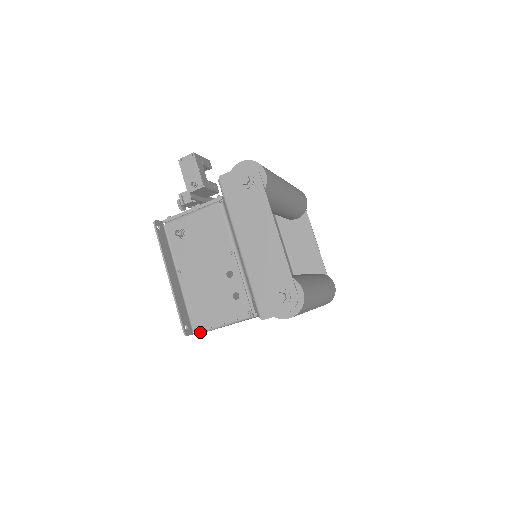
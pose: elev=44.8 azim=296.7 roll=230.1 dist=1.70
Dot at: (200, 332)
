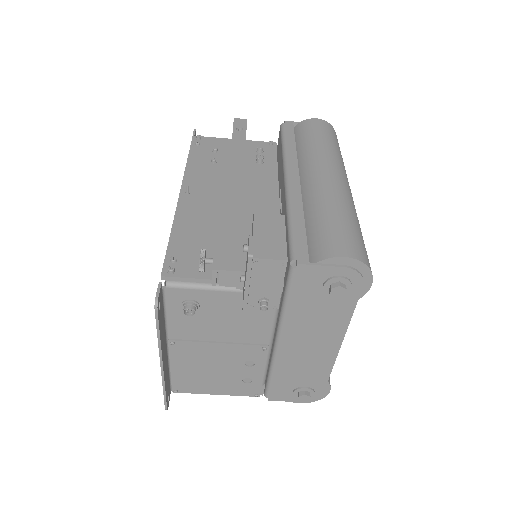
Dot at: (180, 392)
